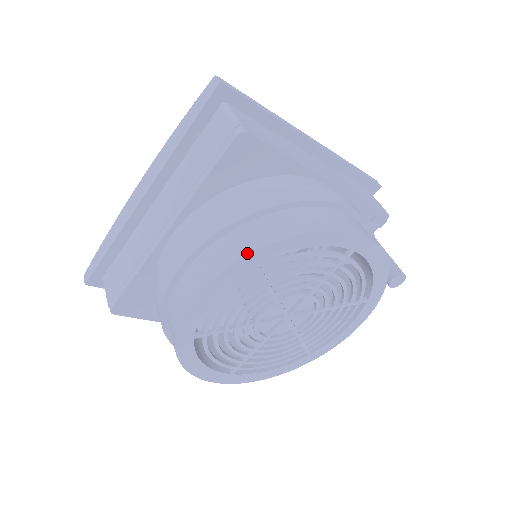
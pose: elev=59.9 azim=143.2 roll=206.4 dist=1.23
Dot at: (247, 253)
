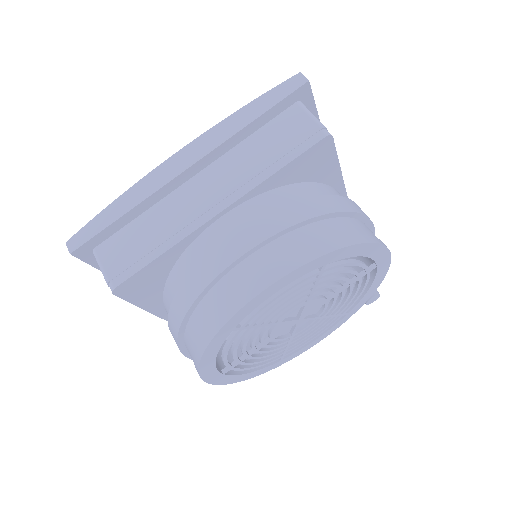
Dot at: (328, 251)
